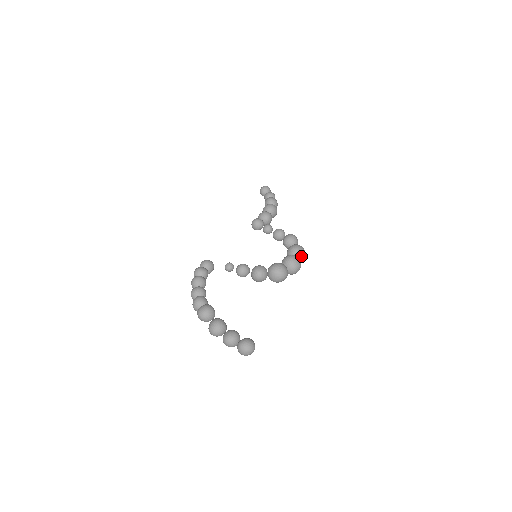
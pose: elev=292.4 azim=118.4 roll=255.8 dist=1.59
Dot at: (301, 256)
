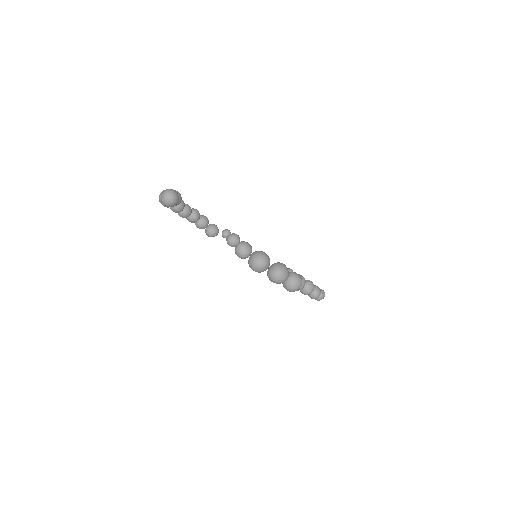
Dot at: (294, 280)
